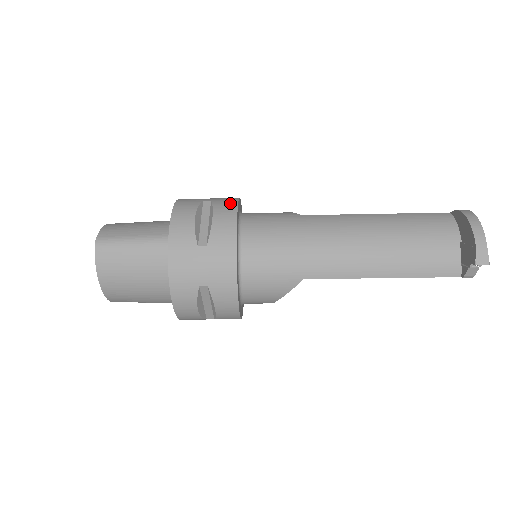
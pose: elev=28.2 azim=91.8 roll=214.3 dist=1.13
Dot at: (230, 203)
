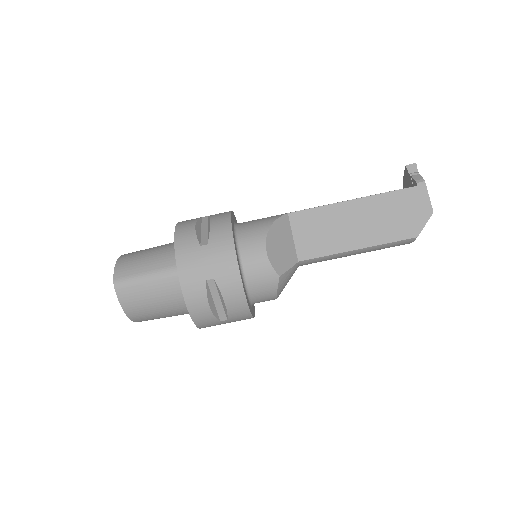
Dot at: occluded
